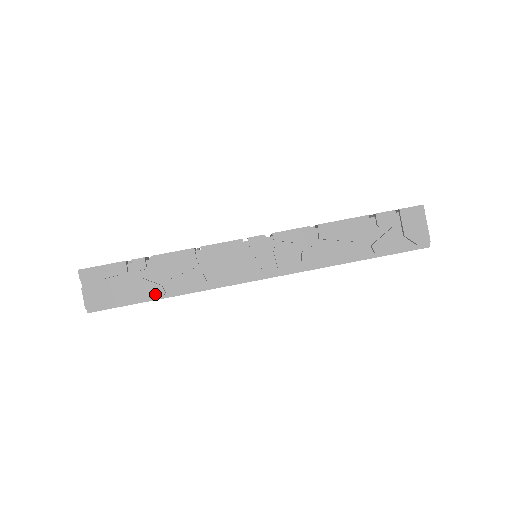
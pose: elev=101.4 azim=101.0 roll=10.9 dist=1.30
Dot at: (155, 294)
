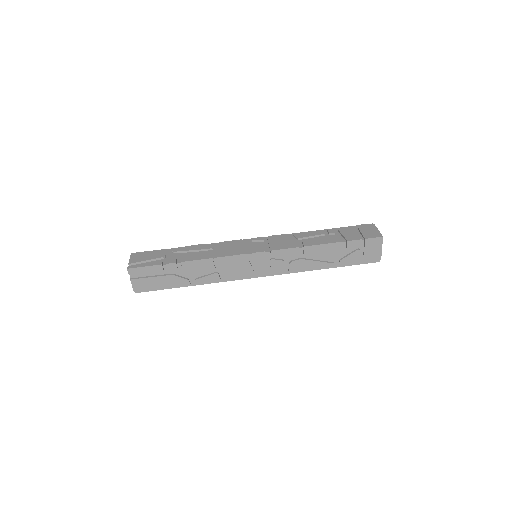
Dot at: (183, 285)
